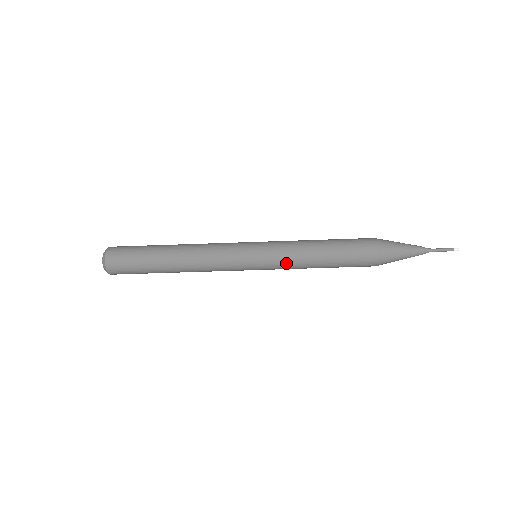
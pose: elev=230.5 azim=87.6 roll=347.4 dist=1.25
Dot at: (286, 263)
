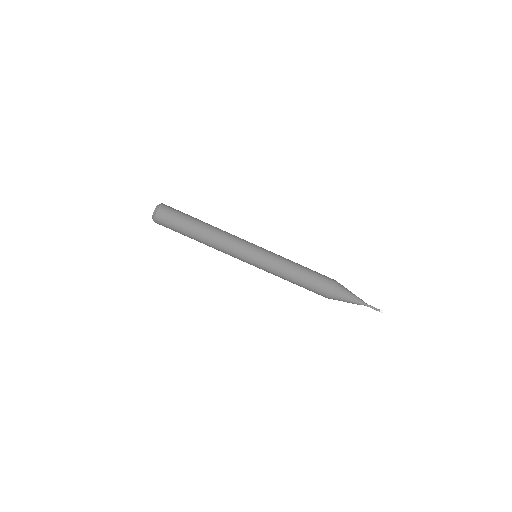
Dot at: (274, 270)
